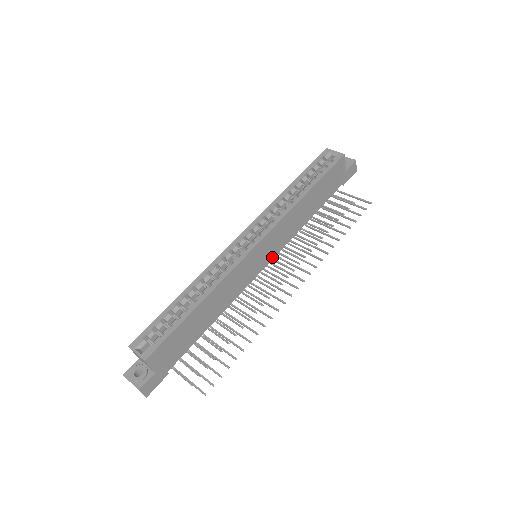
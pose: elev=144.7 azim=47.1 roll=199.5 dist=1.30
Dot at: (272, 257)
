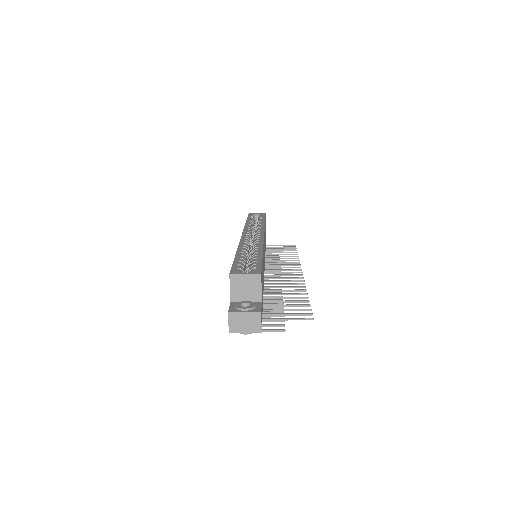
Dot at: occluded
